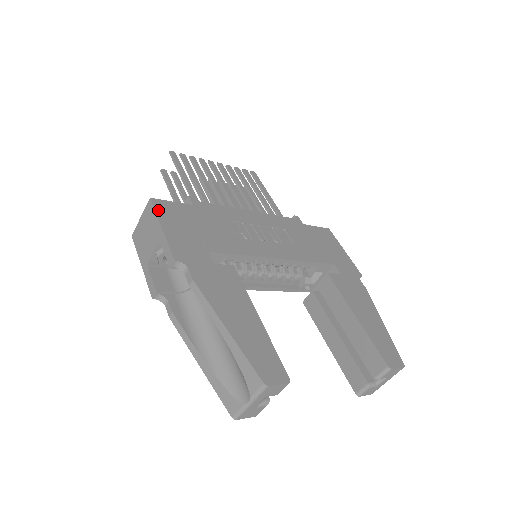
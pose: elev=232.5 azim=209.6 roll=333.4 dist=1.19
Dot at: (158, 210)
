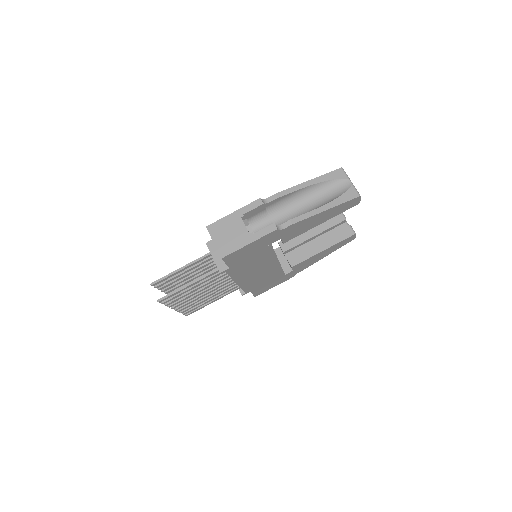
Dot at: (218, 222)
